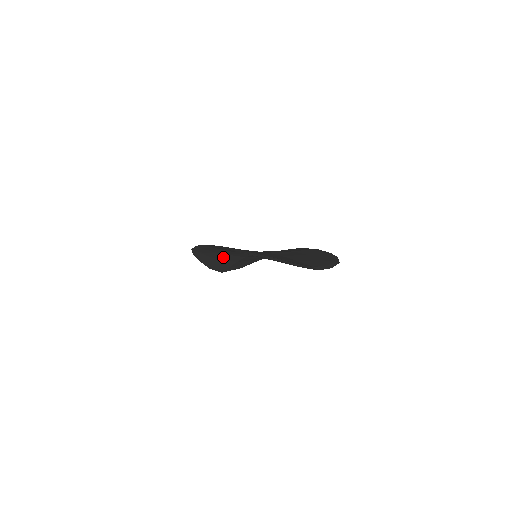
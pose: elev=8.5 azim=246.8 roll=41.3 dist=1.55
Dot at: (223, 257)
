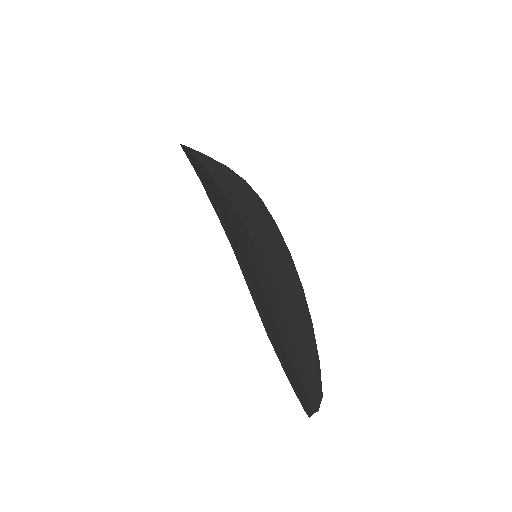
Dot at: occluded
